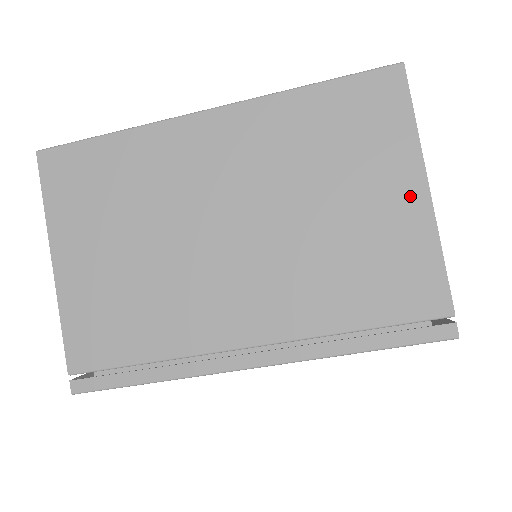
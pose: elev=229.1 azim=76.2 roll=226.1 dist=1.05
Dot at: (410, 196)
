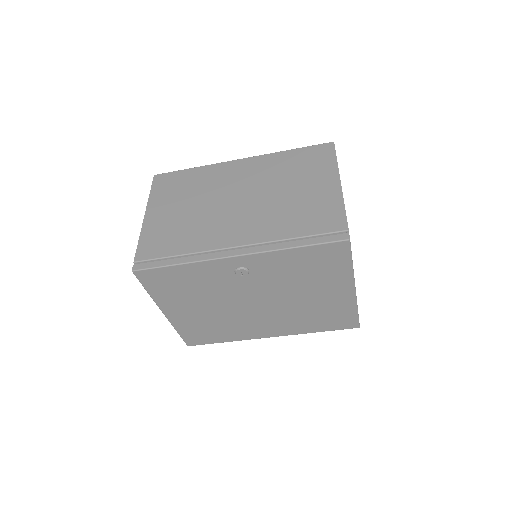
Dot at: (331, 185)
